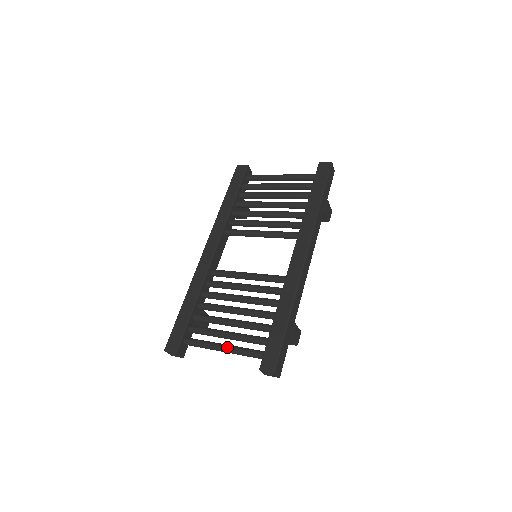
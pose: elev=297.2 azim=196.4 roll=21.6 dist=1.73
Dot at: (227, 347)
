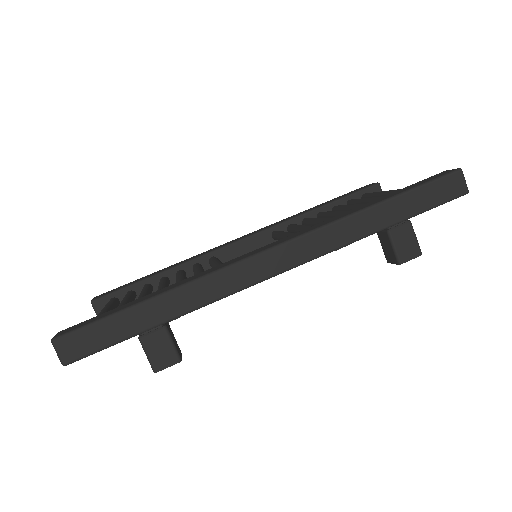
Dot at: (102, 311)
